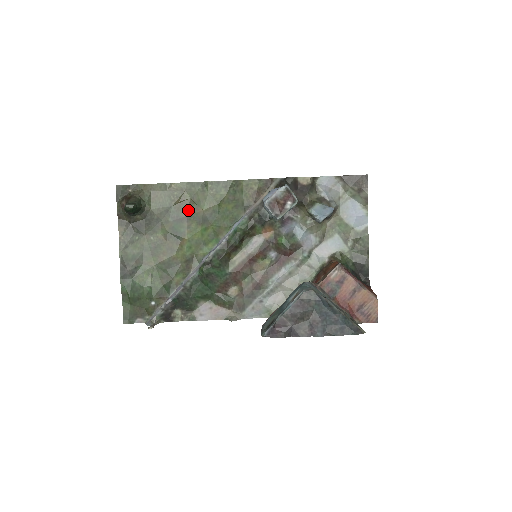
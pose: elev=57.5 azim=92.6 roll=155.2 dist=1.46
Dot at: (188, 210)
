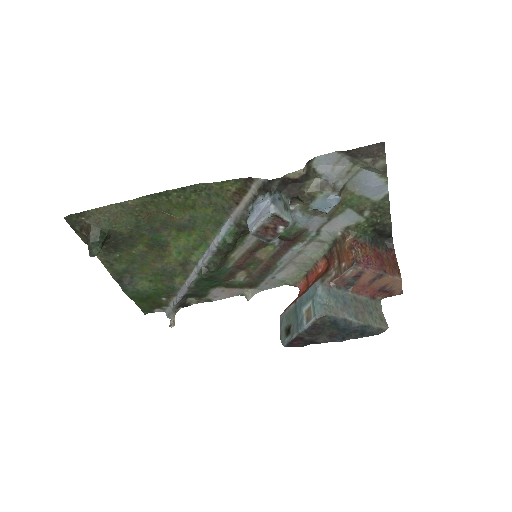
Dot at: (160, 220)
